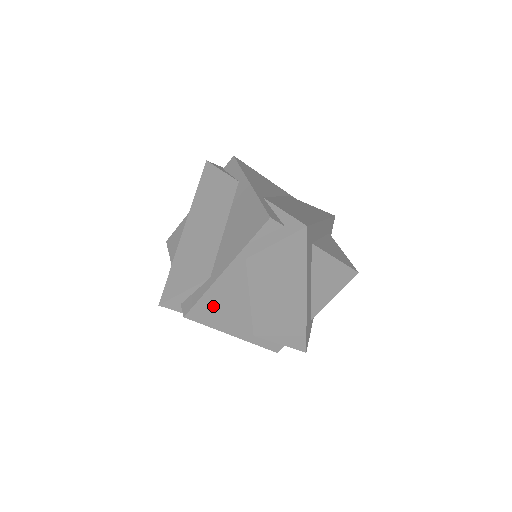
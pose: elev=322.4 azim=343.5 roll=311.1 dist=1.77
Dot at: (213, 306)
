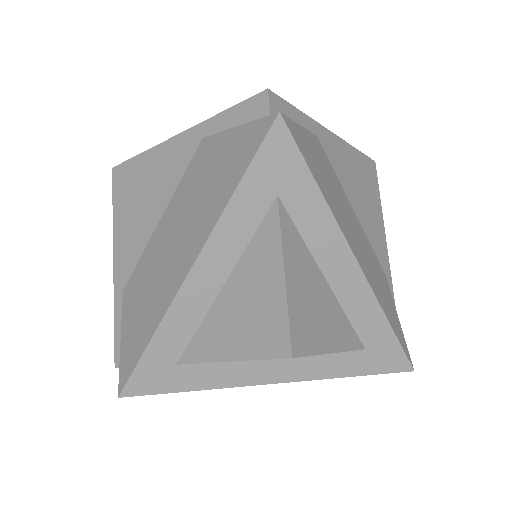
Dot at: (136, 183)
